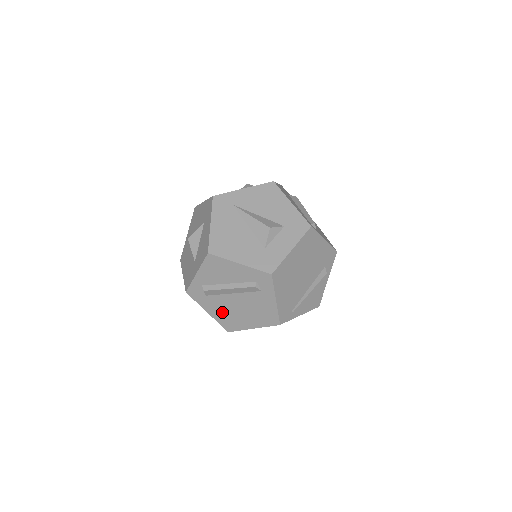
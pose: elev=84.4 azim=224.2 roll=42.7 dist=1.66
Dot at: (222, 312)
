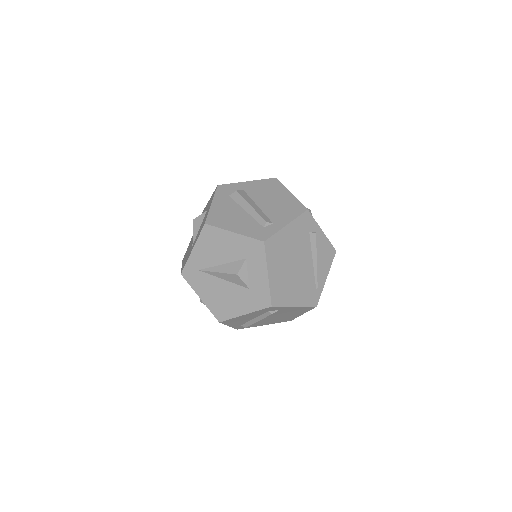
Dot at: (272, 321)
